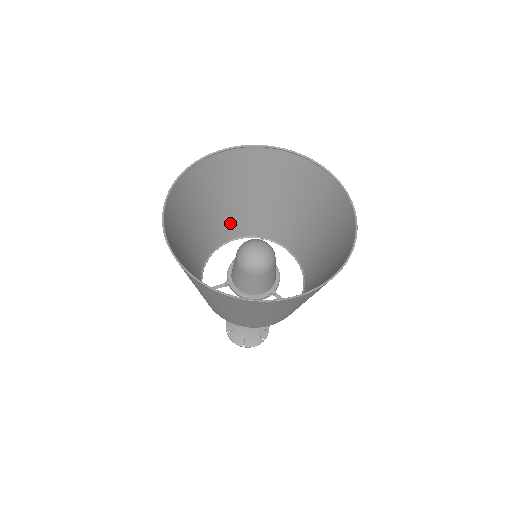
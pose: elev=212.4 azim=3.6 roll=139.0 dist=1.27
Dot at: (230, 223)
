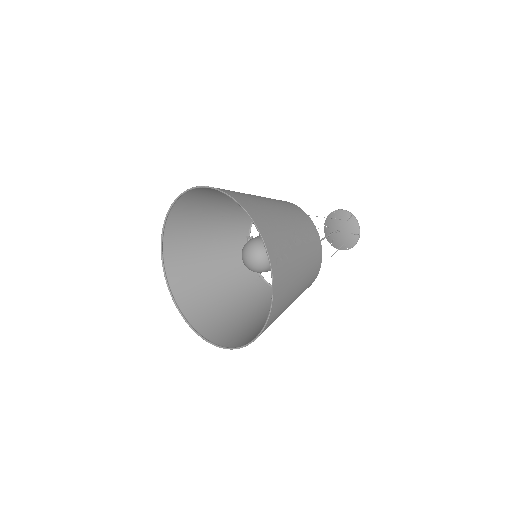
Dot at: occluded
